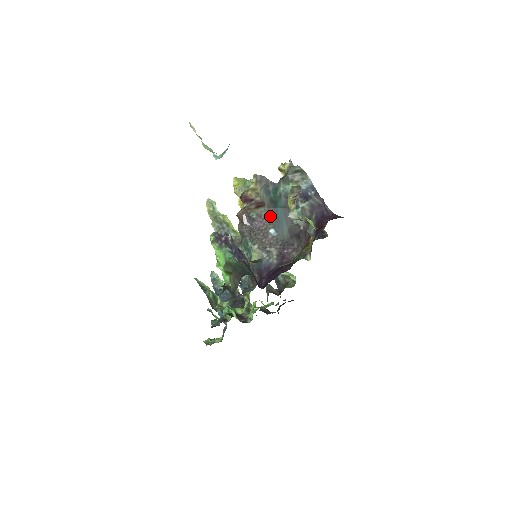
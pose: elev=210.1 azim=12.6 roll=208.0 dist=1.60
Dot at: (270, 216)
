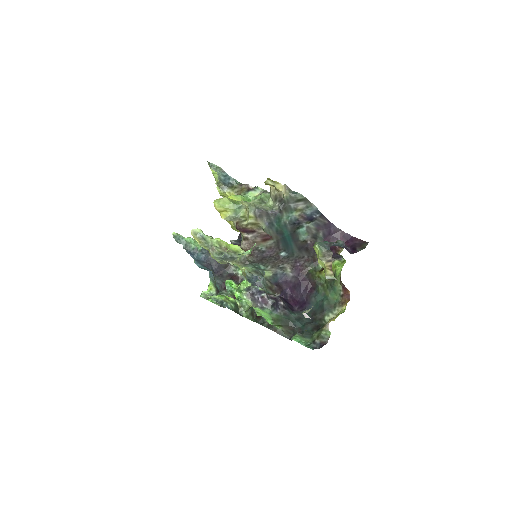
Dot at: (280, 245)
